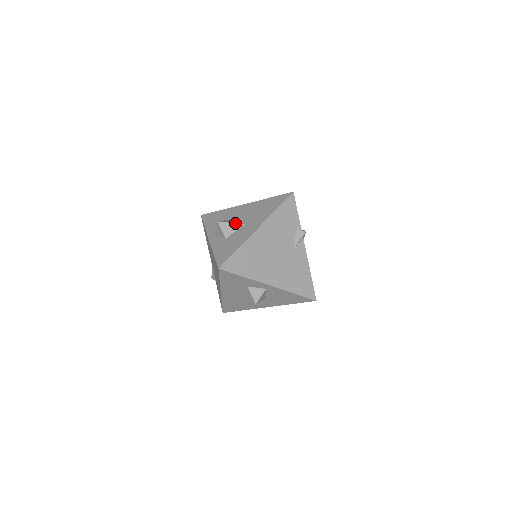
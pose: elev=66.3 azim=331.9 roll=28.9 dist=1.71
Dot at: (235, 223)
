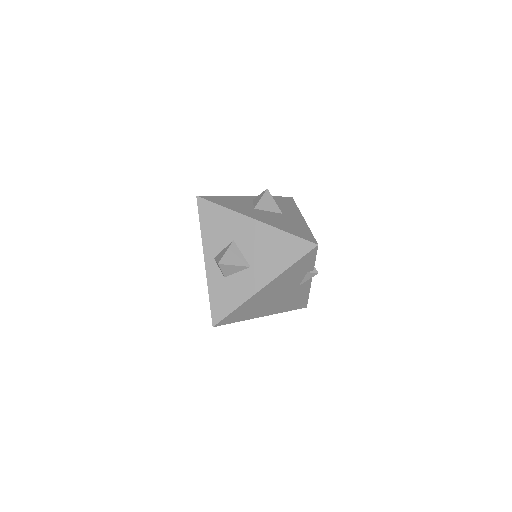
Dot at: (238, 266)
